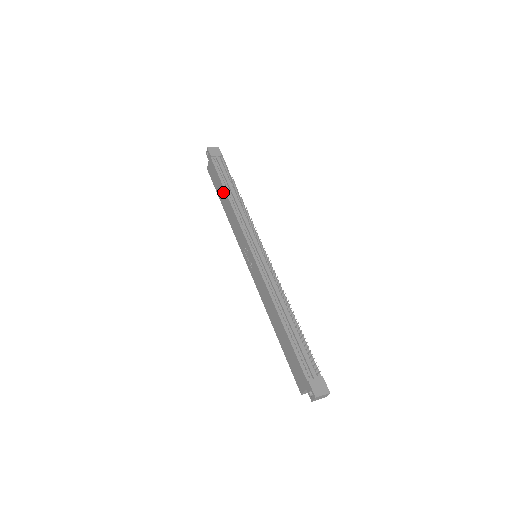
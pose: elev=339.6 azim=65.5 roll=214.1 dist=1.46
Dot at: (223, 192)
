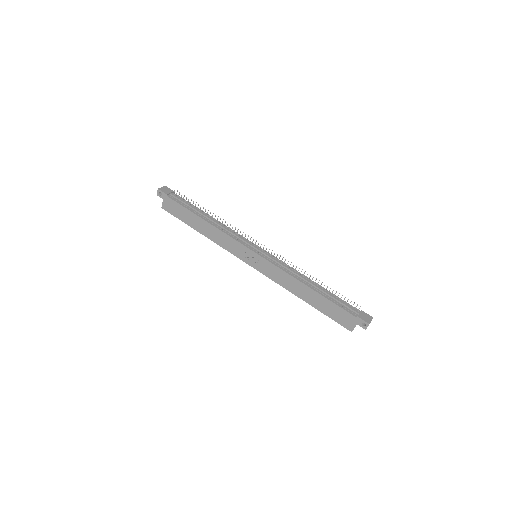
Dot at: (197, 219)
